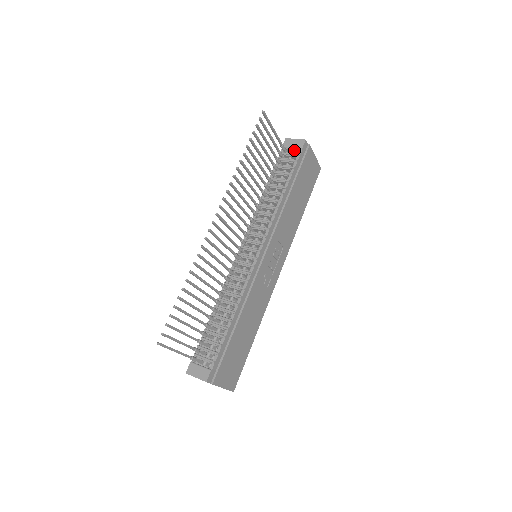
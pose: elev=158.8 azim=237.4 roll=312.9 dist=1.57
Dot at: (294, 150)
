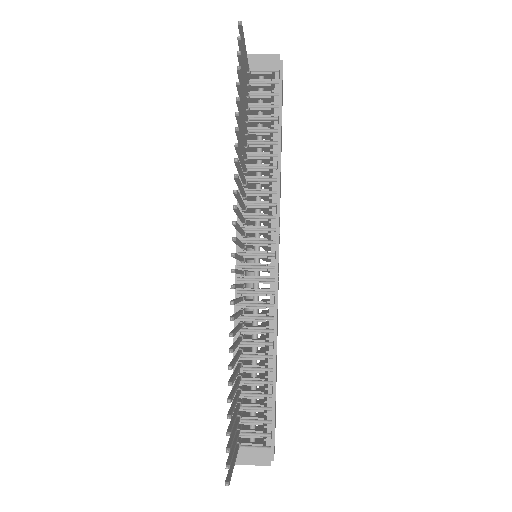
Dot at: (264, 74)
